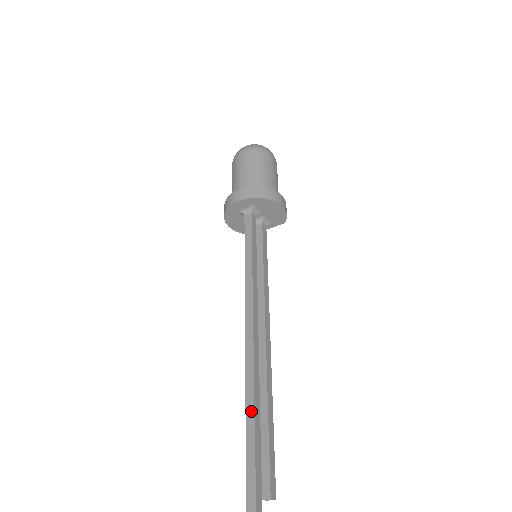
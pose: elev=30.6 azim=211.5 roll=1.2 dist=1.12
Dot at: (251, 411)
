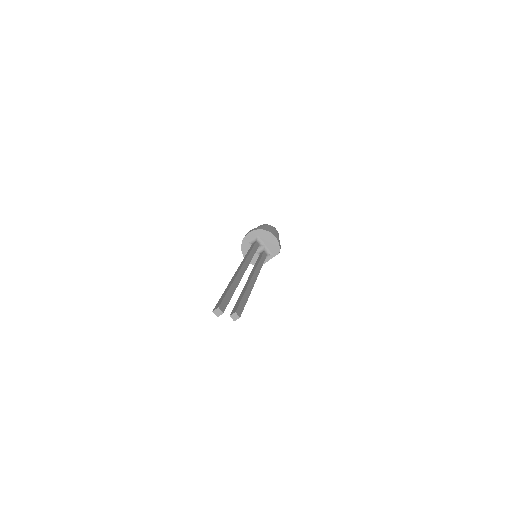
Dot at: (232, 281)
